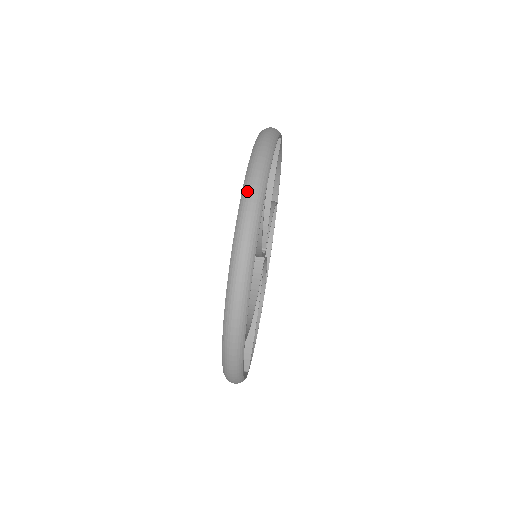
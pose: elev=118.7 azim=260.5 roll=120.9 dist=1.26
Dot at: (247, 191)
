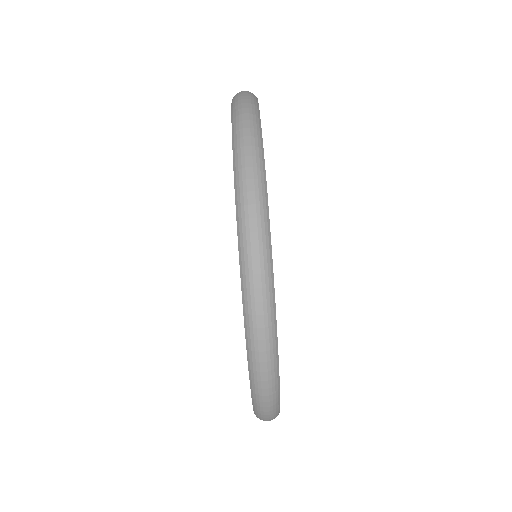
Dot at: (257, 387)
